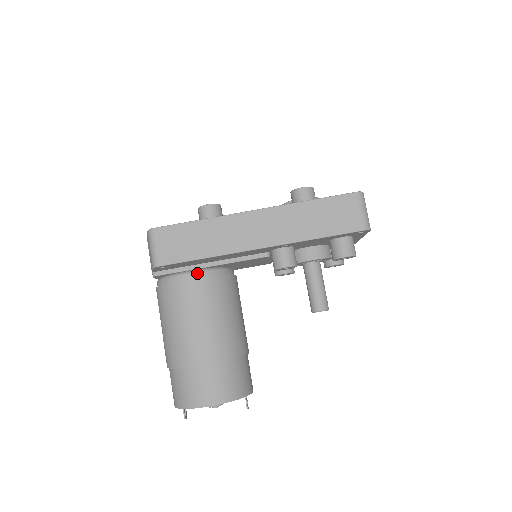
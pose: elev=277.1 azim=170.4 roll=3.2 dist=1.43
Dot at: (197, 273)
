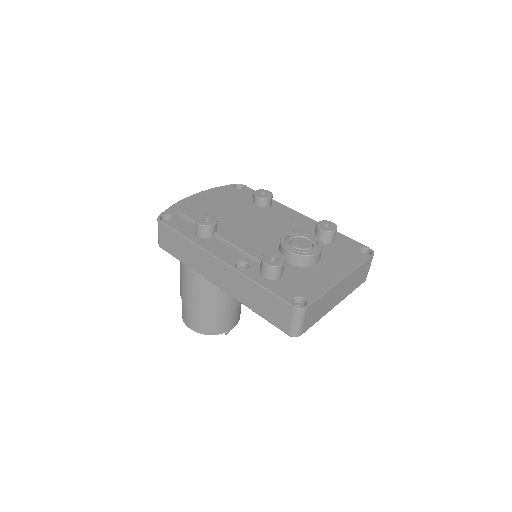
Dot at: occluded
